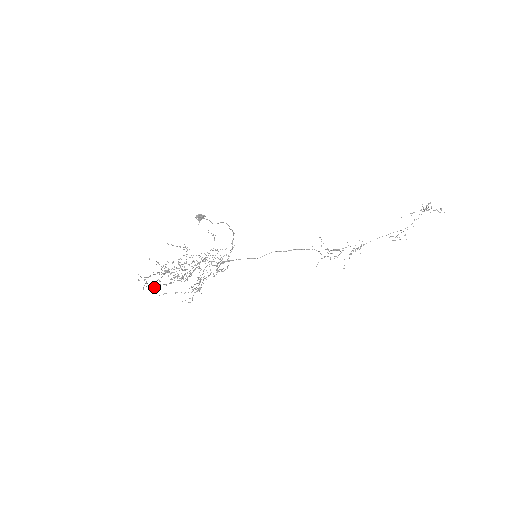
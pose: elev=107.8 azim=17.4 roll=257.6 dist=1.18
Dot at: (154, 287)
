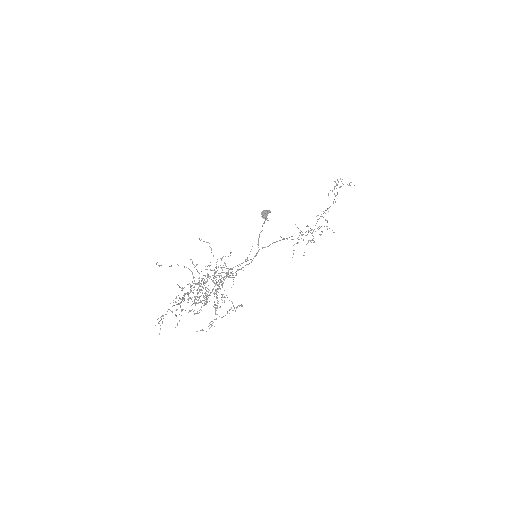
Dot at: occluded
